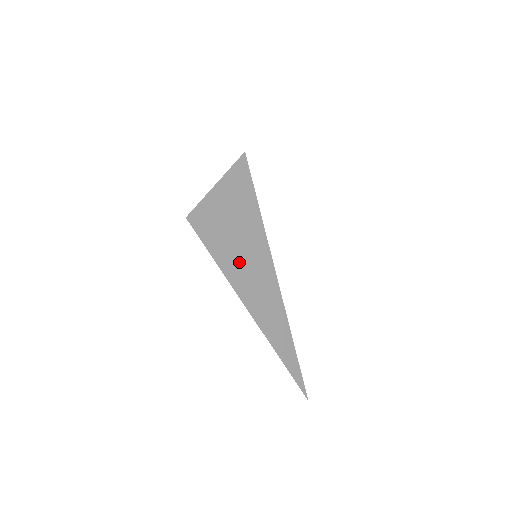
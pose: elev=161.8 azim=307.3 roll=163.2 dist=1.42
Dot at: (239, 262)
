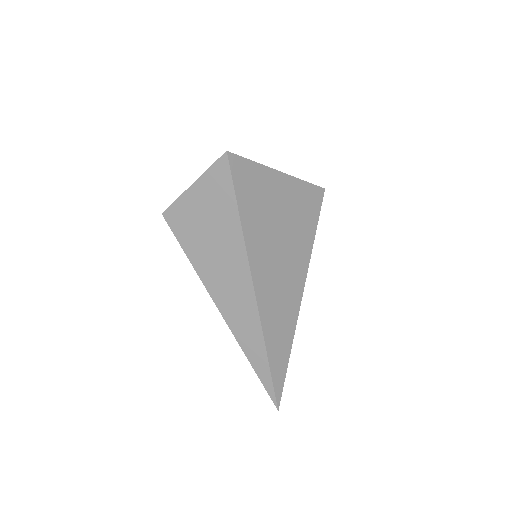
Dot at: (212, 264)
